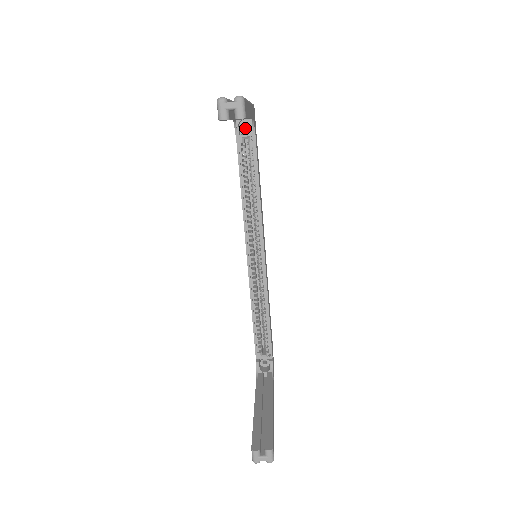
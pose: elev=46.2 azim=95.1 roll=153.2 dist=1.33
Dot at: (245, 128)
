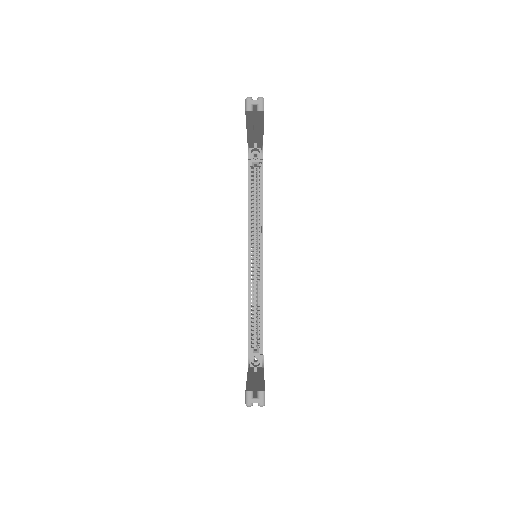
Dot at: (255, 157)
